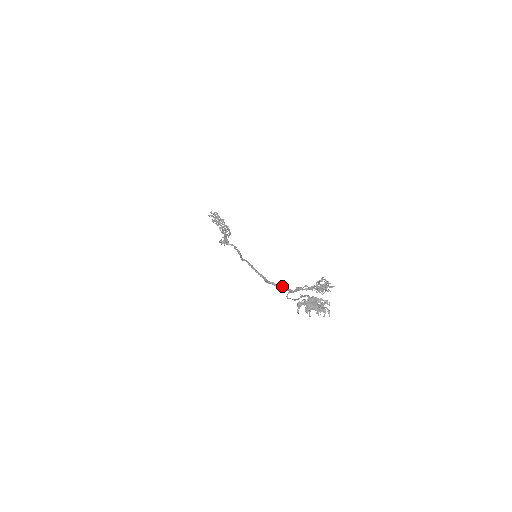
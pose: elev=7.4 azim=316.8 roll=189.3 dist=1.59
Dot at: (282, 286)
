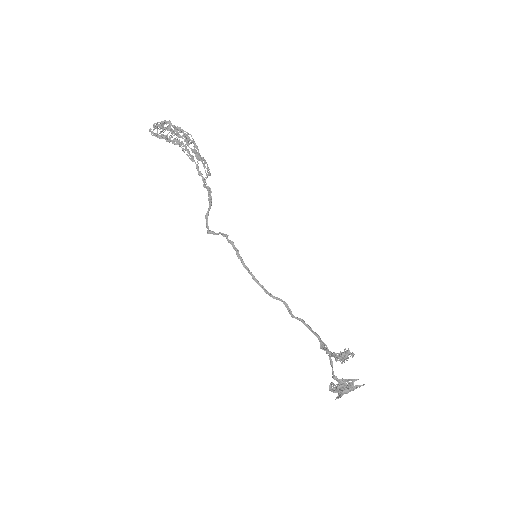
Dot at: (306, 326)
